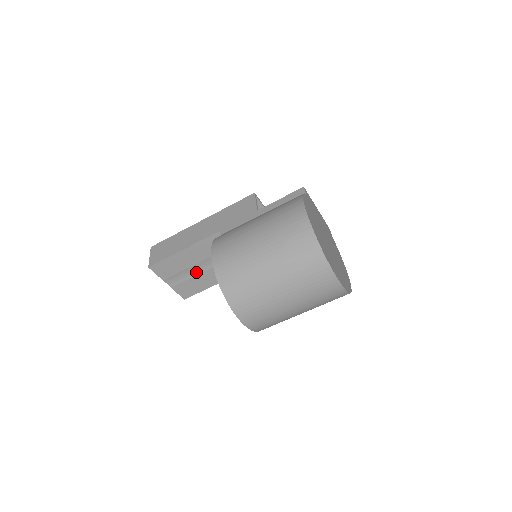
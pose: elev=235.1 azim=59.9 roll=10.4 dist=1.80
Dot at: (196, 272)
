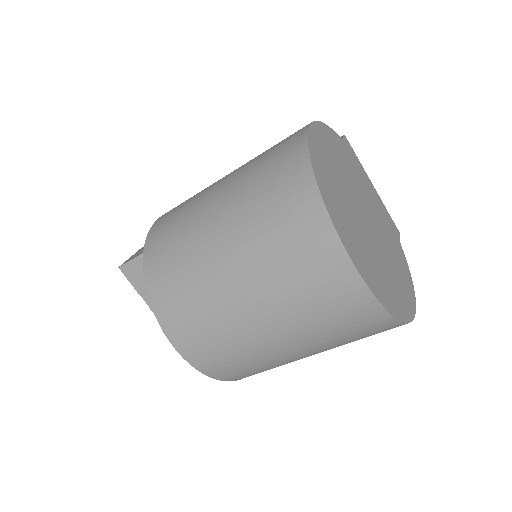
Dot at: occluded
